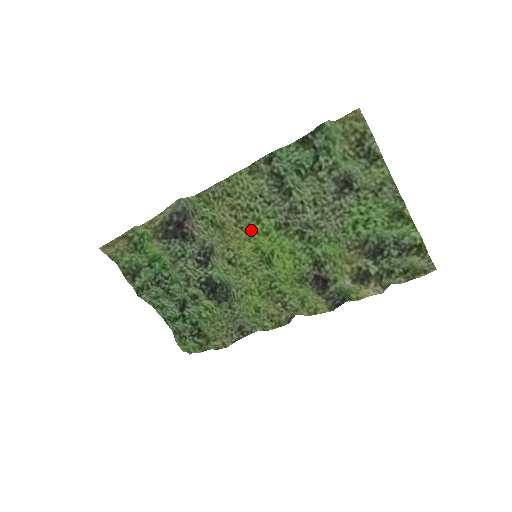
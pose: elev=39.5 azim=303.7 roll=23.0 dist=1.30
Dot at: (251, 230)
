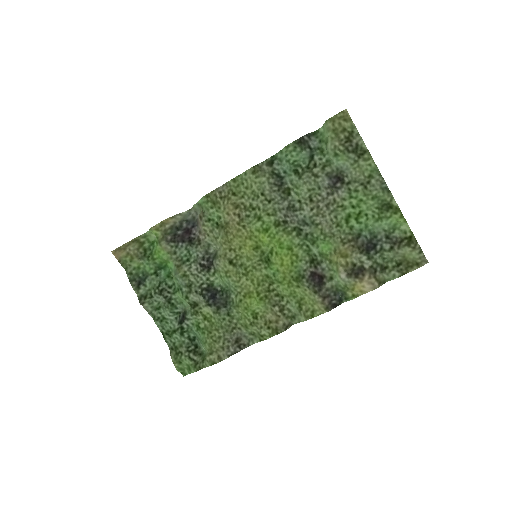
Dot at: (252, 228)
